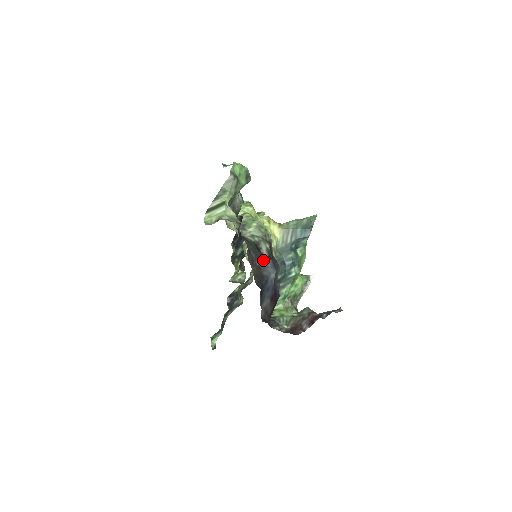
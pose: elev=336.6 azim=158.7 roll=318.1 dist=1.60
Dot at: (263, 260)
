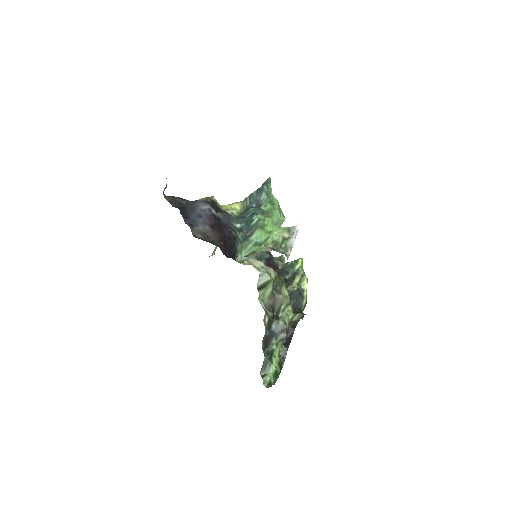
Dot at: (192, 201)
